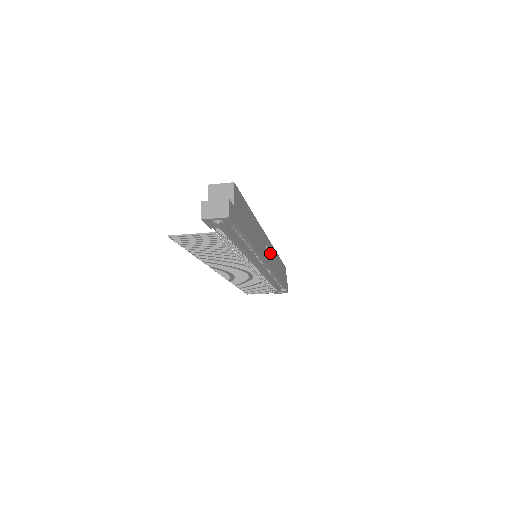
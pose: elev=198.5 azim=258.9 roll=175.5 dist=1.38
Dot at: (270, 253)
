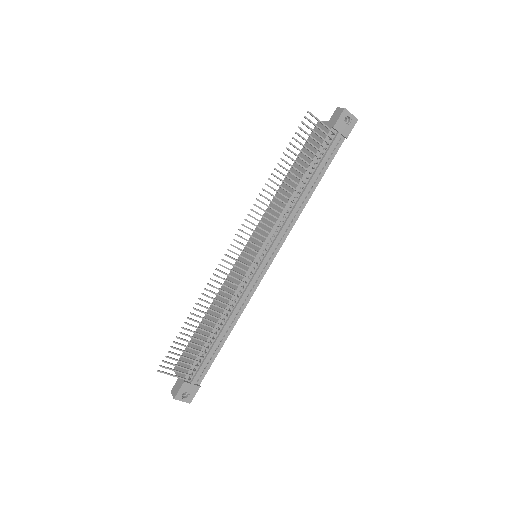
Dot at: occluded
